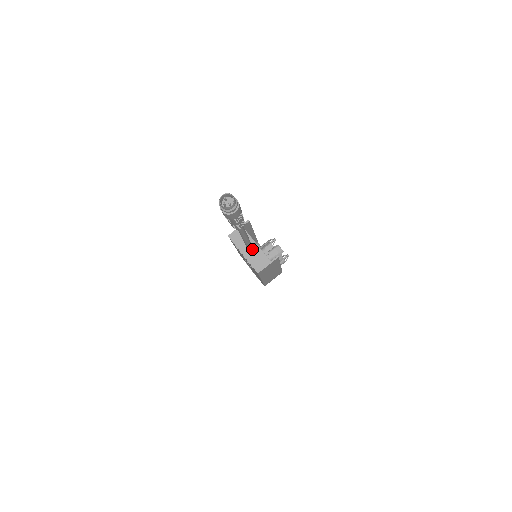
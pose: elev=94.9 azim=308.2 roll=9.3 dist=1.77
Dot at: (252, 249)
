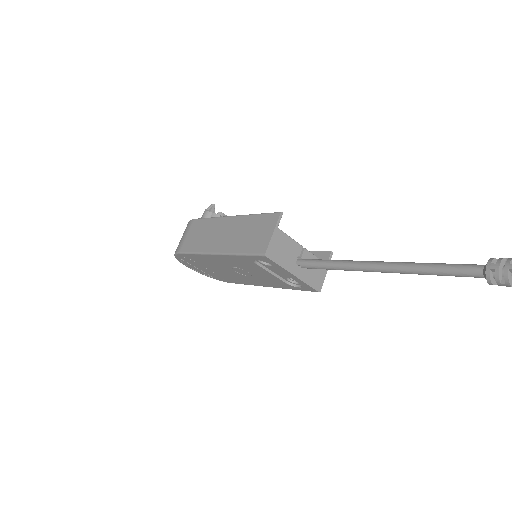
Dot at: occluded
